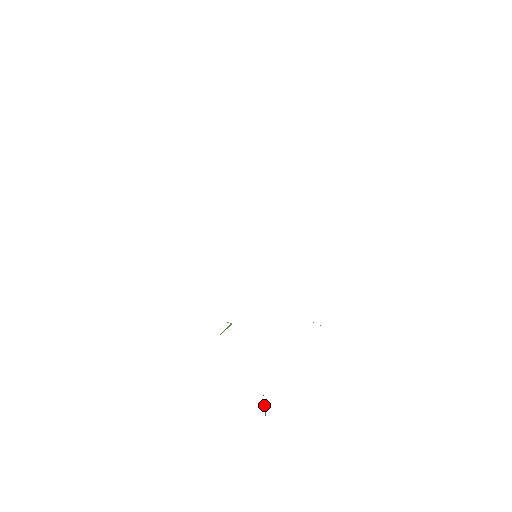
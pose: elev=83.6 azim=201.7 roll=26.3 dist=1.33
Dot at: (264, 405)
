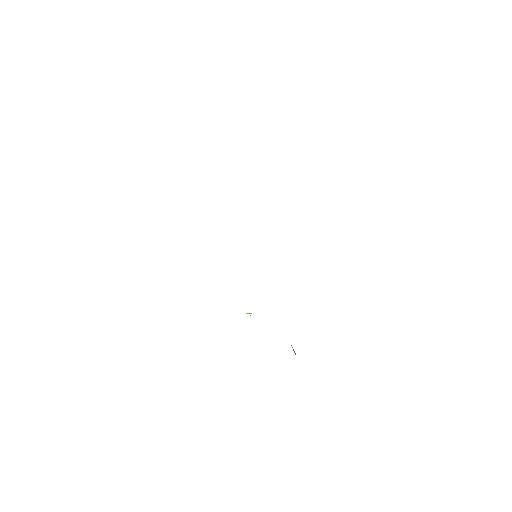
Dot at: (293, 349)
